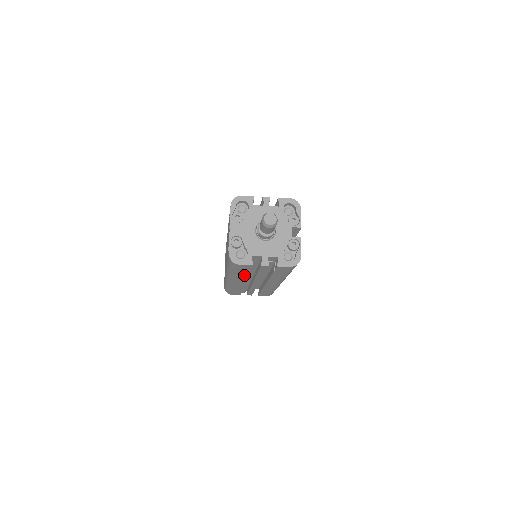
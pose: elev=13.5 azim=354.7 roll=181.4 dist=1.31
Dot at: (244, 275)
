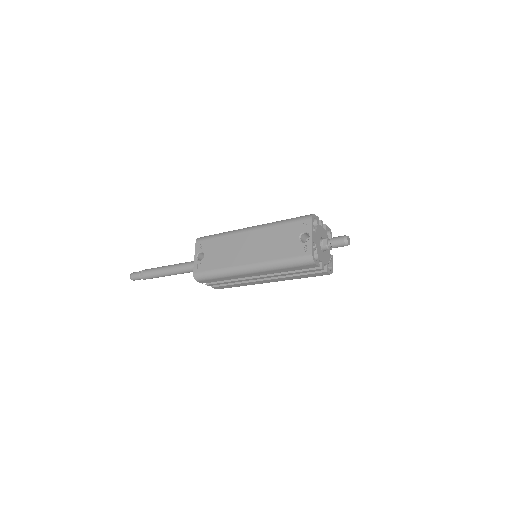
Dot at: (284, 271)
